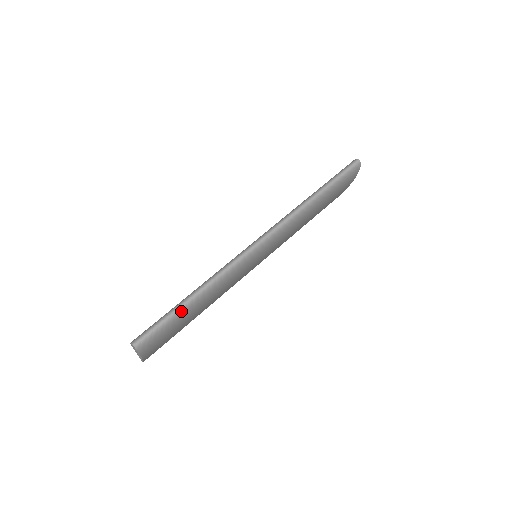
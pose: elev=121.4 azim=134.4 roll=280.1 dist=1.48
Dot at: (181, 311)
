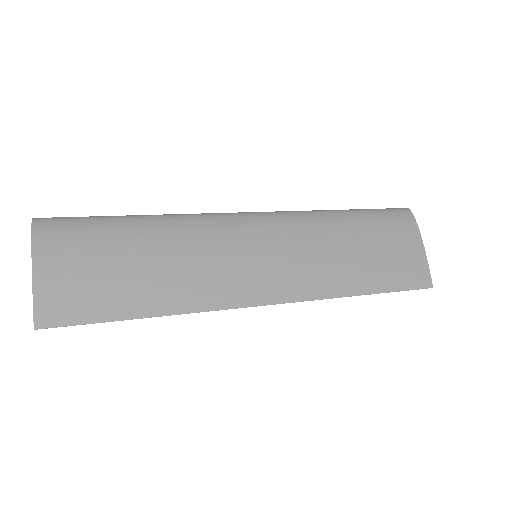
Dot at: (111, 218)
